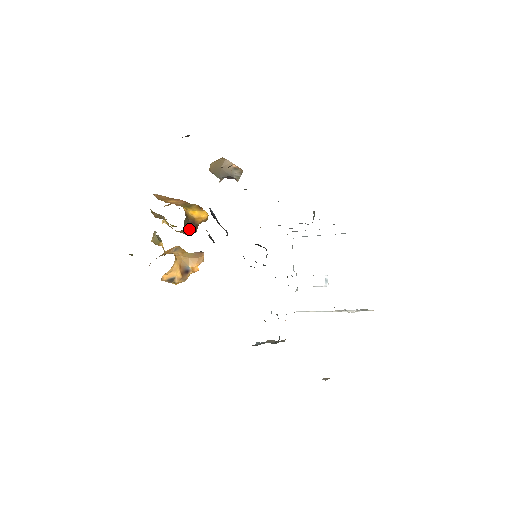
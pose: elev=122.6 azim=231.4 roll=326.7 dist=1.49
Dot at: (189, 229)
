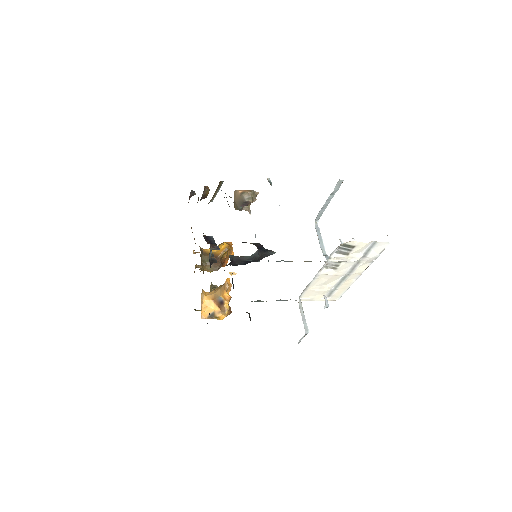
Dot at: (213, 264)
